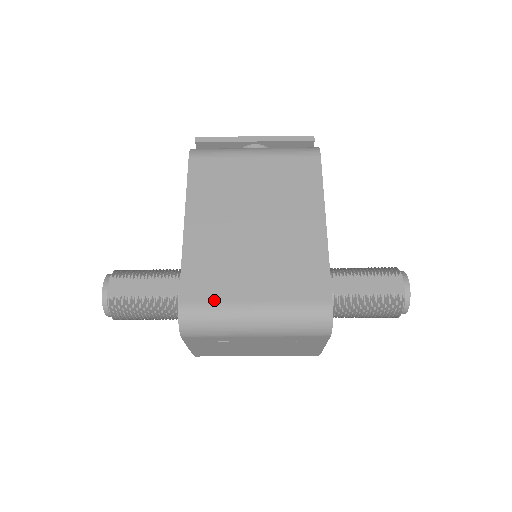
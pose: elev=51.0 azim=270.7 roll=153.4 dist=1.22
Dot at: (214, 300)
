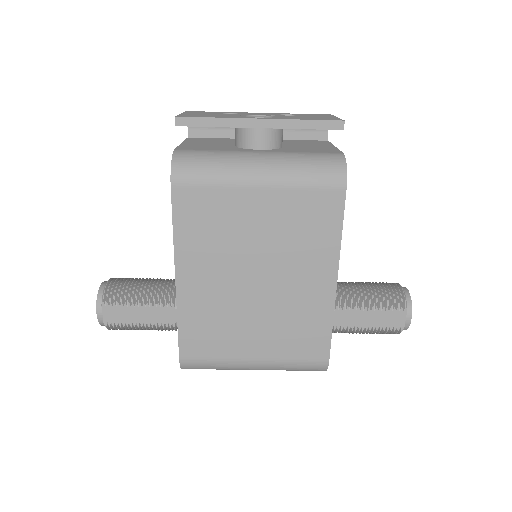
Dot at: (214, 356)
